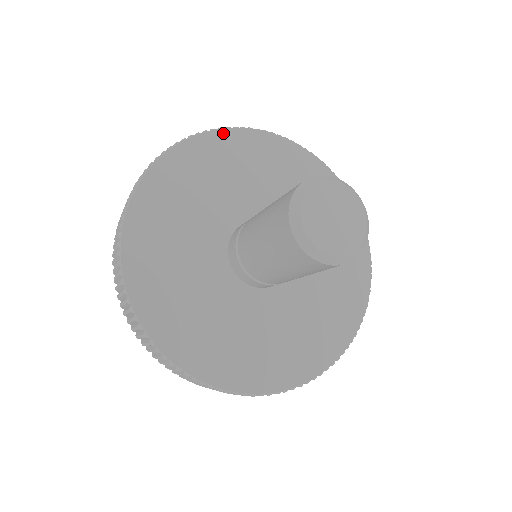
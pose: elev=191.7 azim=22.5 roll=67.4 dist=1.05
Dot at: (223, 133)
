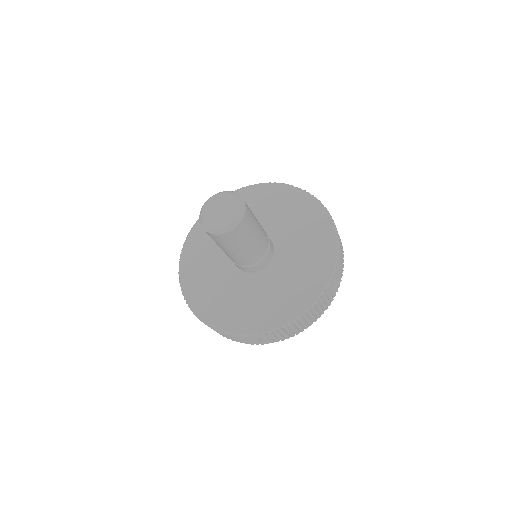
Dot at: (261, 186)
